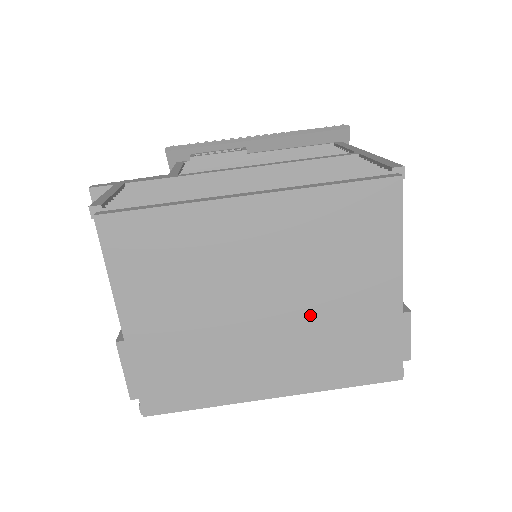
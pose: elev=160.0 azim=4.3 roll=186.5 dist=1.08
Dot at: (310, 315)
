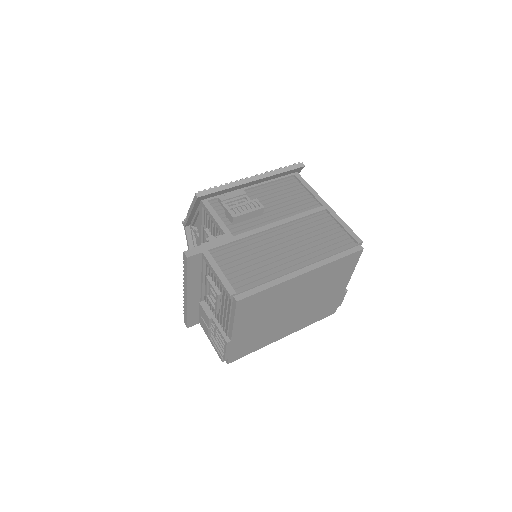
Dot at: (310, 305)
